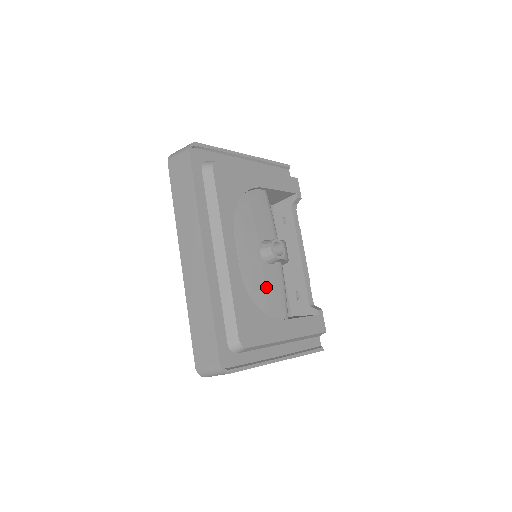
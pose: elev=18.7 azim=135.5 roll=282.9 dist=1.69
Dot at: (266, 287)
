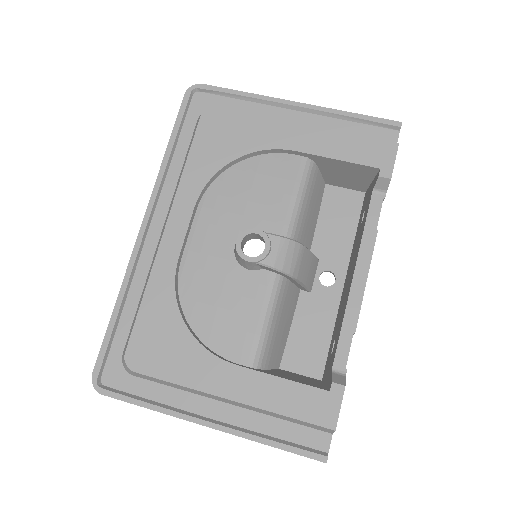
Dot at: (222, 301)
